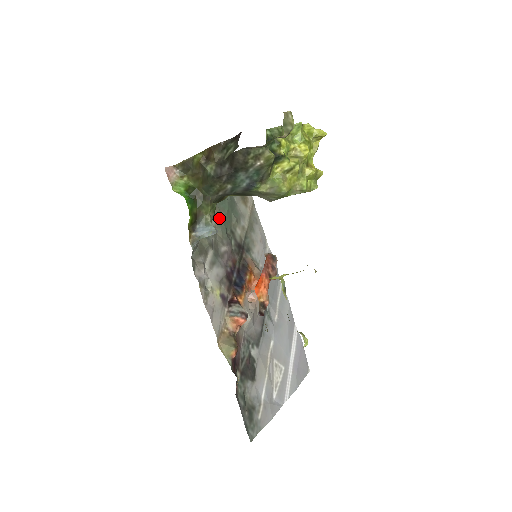
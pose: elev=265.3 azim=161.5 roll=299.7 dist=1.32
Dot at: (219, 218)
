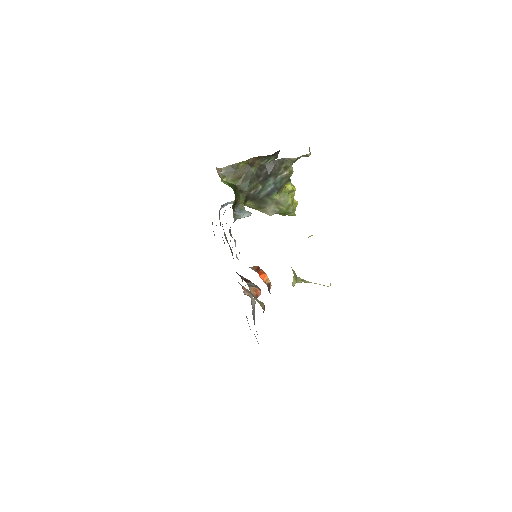
Dot at: (223, 229)
